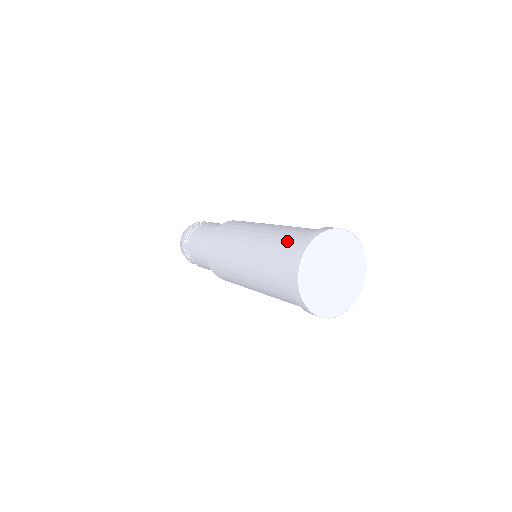
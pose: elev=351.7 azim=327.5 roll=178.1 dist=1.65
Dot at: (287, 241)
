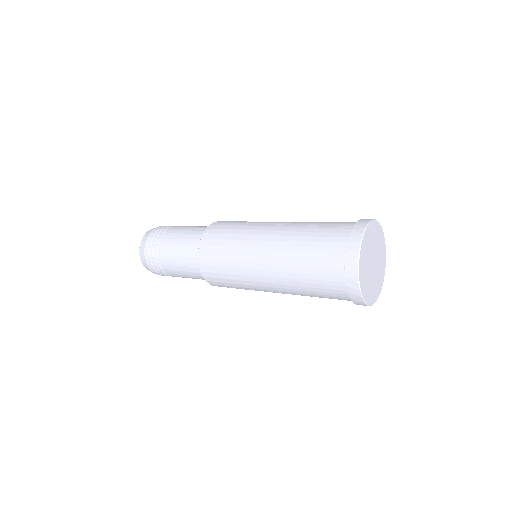
Dot at: (324, 241)
